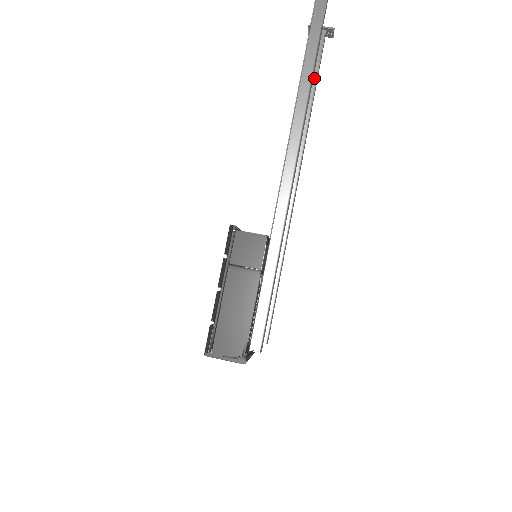
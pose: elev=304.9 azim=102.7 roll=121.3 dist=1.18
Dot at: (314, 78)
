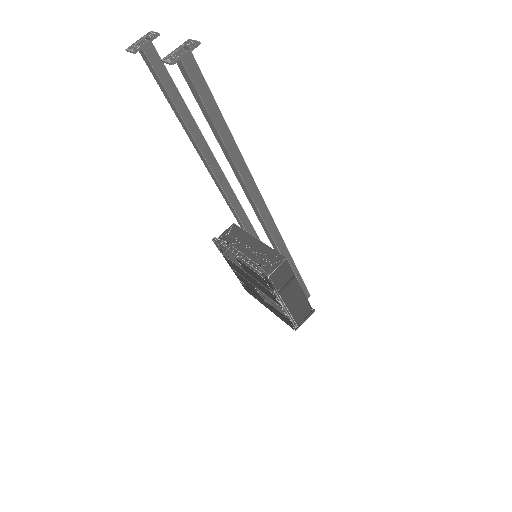
Dot at: (179, 98)
